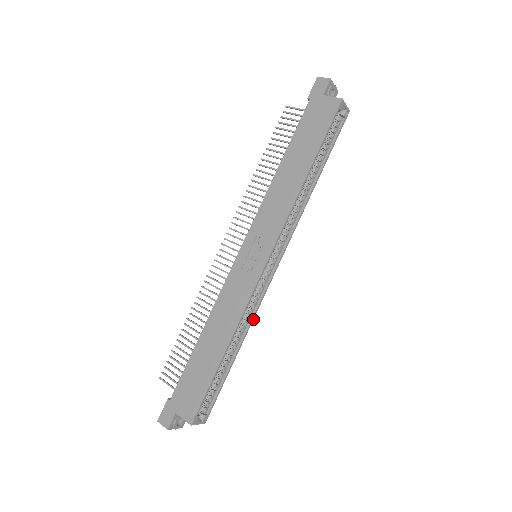
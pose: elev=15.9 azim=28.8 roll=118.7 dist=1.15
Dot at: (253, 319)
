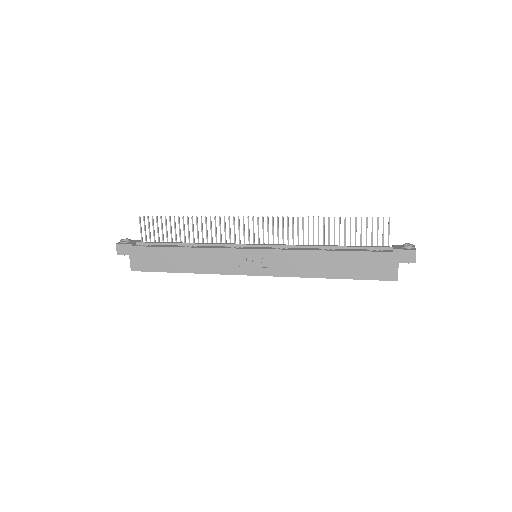
Dot at: occluded
